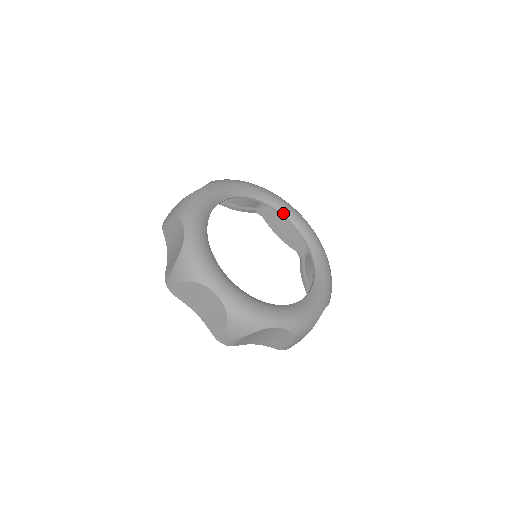
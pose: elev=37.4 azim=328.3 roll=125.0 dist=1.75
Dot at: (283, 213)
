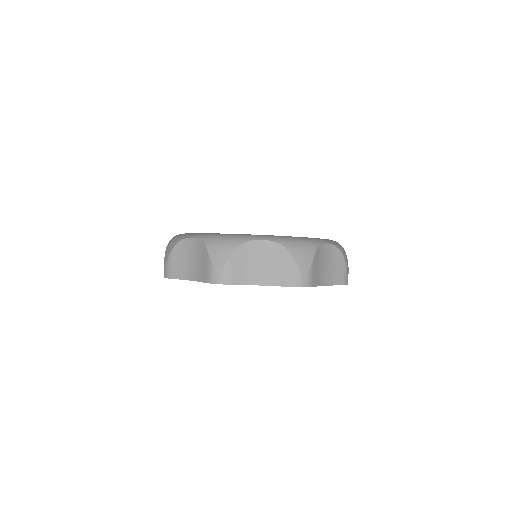
Dot at: occluded
